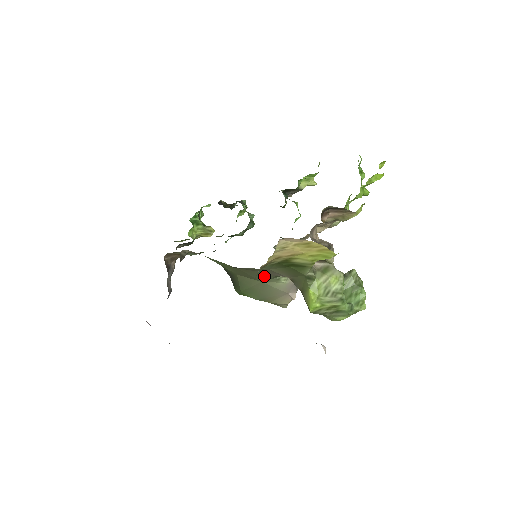
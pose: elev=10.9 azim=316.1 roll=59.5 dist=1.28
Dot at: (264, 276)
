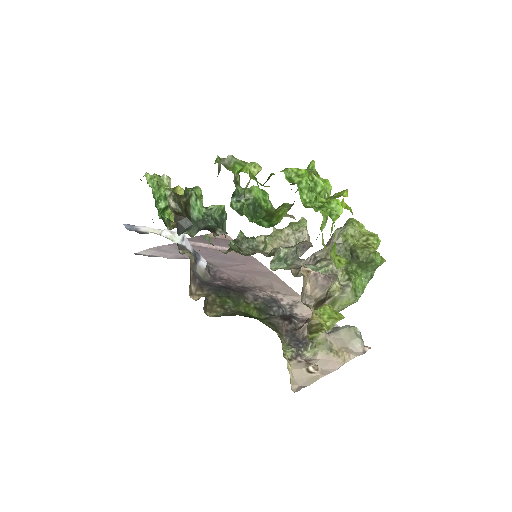
Dot at: occluded
